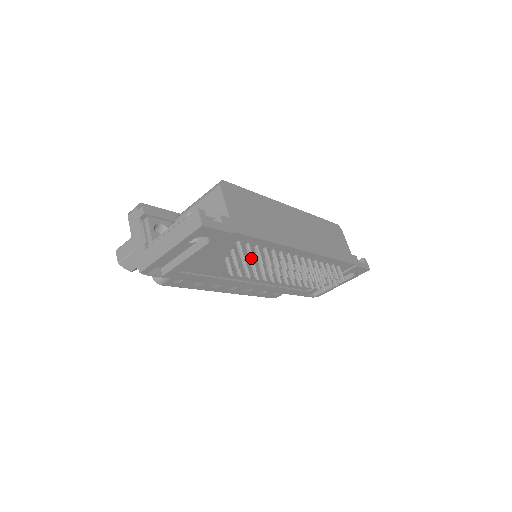
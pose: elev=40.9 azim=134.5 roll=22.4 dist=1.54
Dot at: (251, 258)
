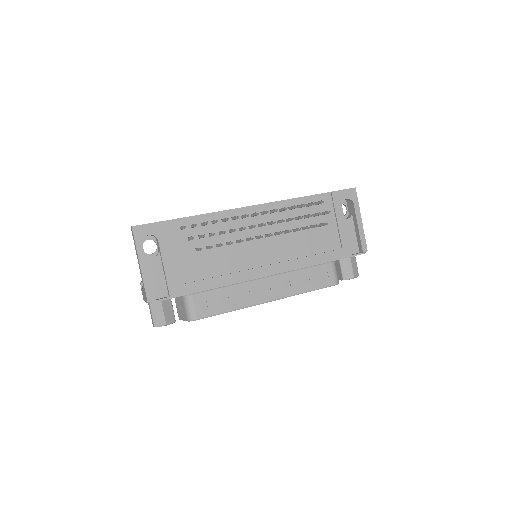
Dot at: (193, 225)
